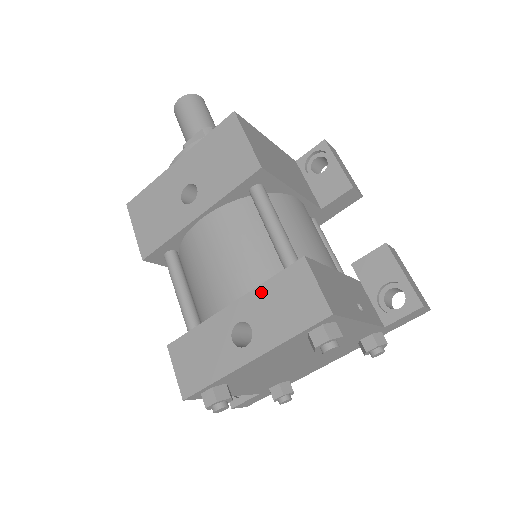
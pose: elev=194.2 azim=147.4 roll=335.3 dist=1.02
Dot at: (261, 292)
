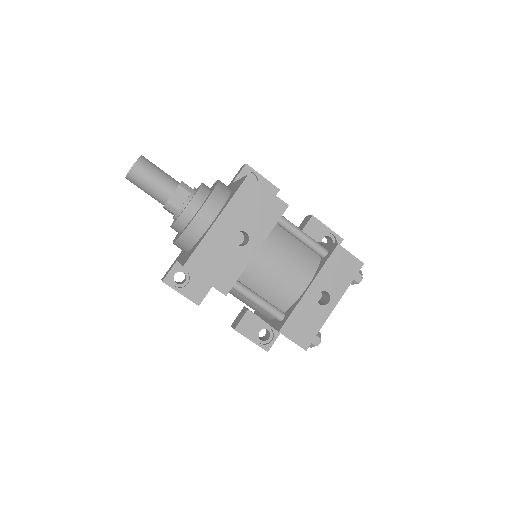
Dot at: (324, 272)
